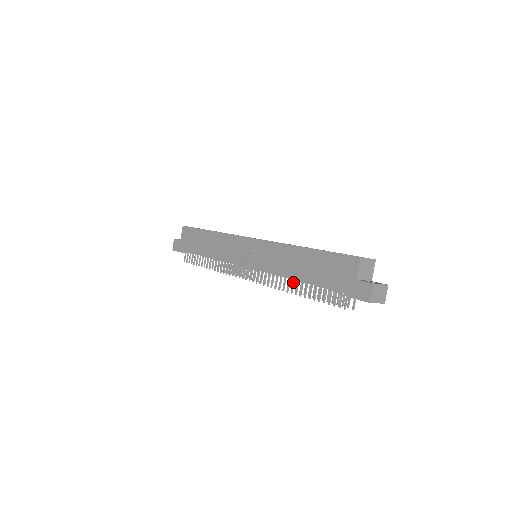
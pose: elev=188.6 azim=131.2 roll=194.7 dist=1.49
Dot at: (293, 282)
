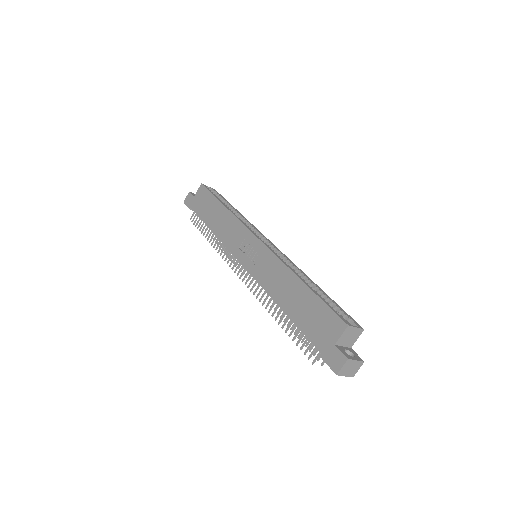
Dot at: (278, 306)
